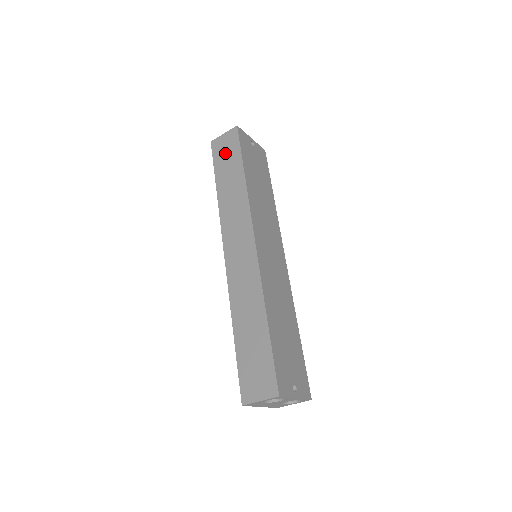
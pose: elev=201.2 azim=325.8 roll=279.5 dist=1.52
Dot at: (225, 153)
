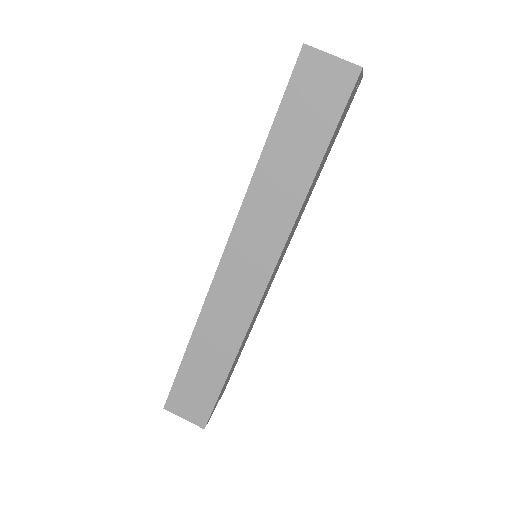
Dot at: (312, 100)
